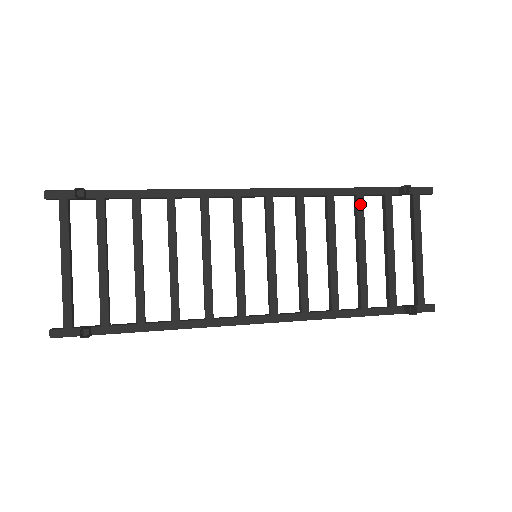
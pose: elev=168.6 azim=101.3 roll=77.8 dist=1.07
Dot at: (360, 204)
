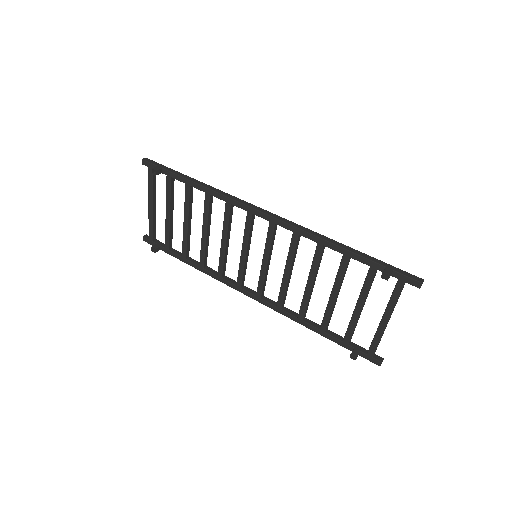
Dot at: (344, 262)
